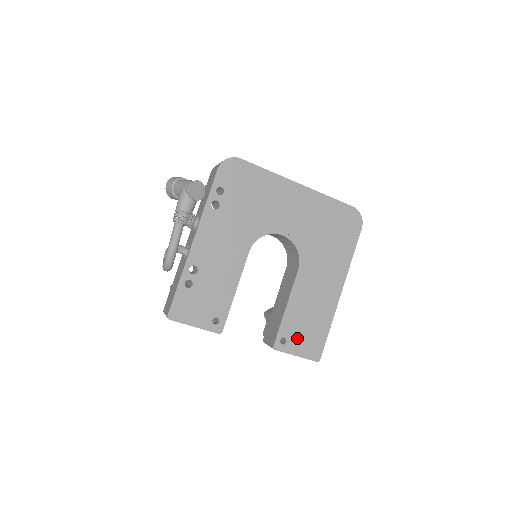
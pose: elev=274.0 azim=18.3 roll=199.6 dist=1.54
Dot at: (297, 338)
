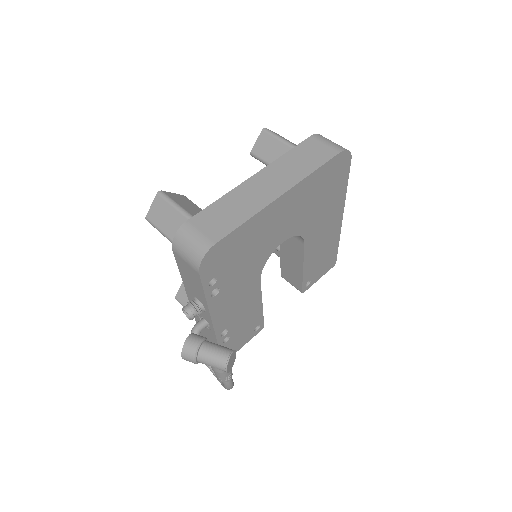
Dot at: (317, 272)
